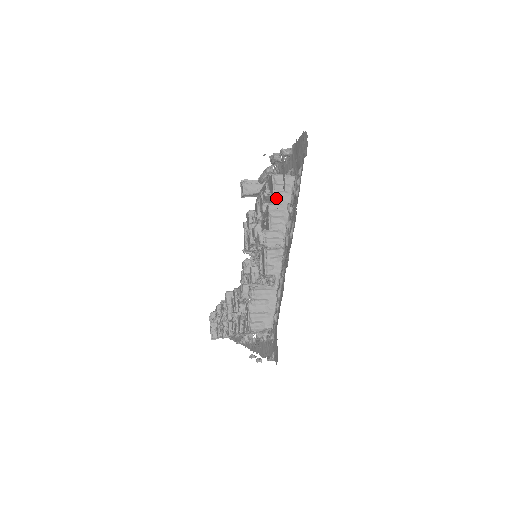
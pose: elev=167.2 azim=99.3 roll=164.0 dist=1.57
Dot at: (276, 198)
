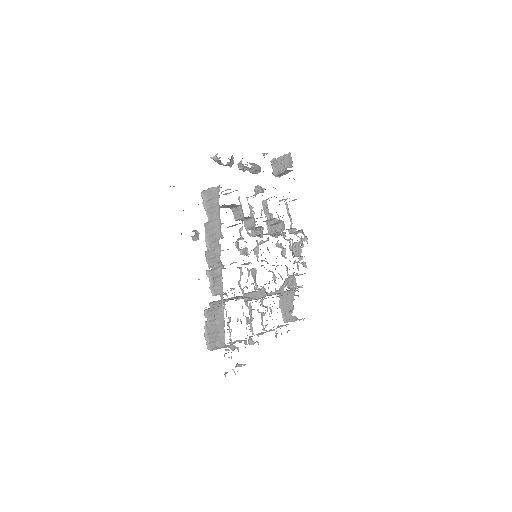
Dot at: occluded
